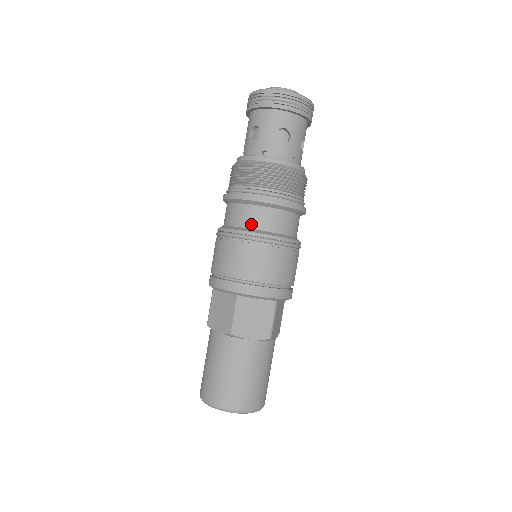
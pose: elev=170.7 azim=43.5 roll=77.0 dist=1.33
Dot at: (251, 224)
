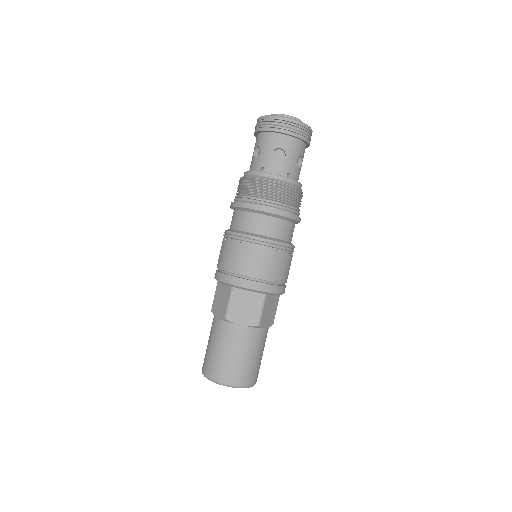
Dot at: (246, 228)
